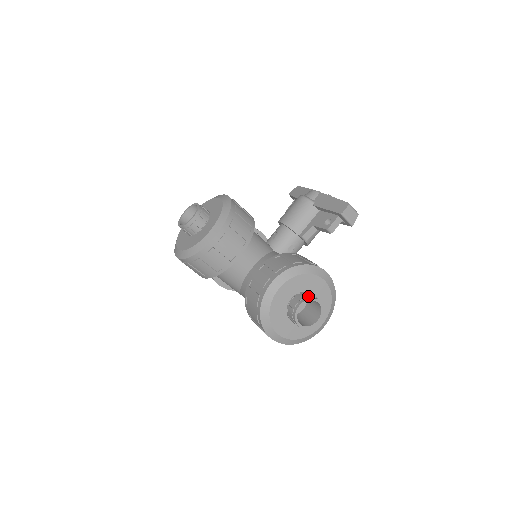
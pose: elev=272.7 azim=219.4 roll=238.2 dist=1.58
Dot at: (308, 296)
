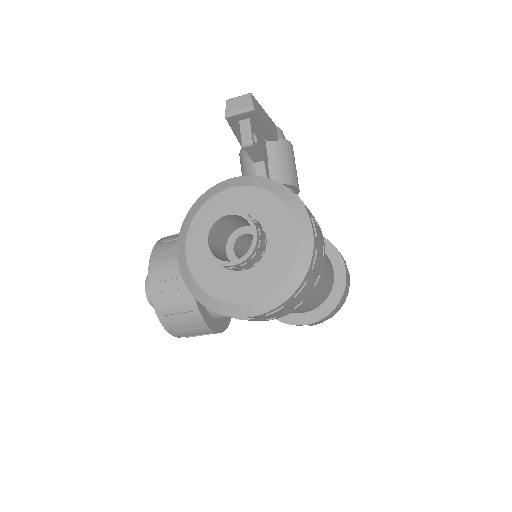
Dot at: (212, 223)
